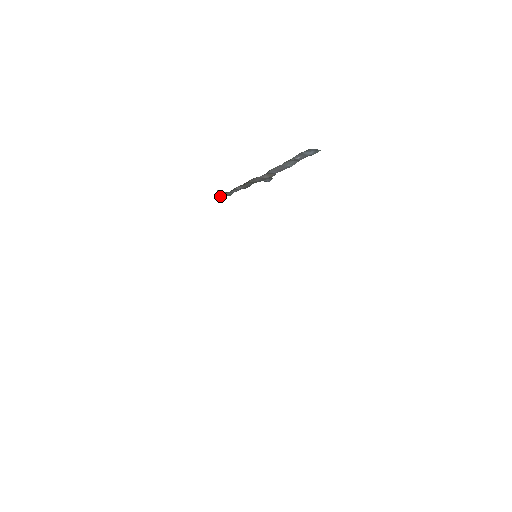
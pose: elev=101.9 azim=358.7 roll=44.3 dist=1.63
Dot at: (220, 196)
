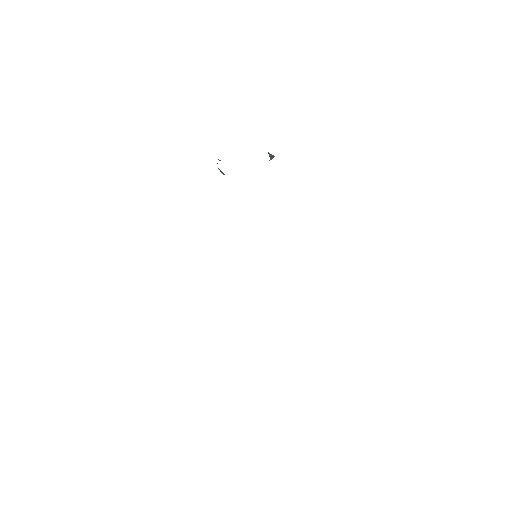
Dot at: (220, 171)
